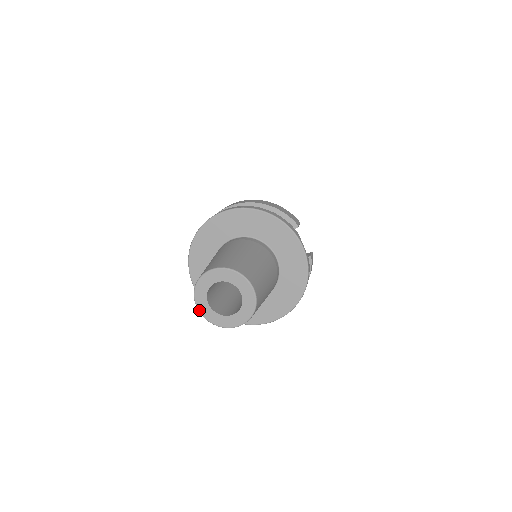
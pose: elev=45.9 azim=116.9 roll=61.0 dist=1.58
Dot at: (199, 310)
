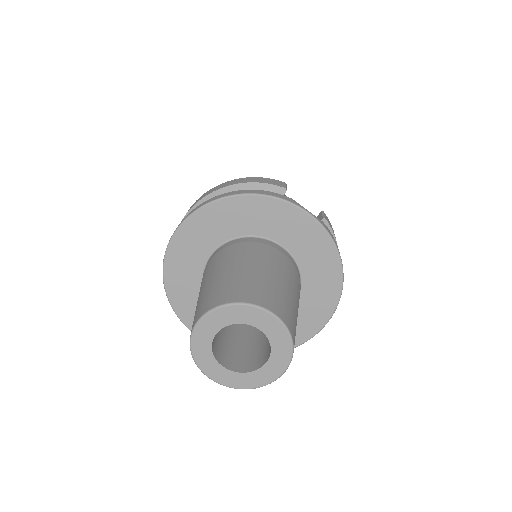
Dot at: (217, 382)
